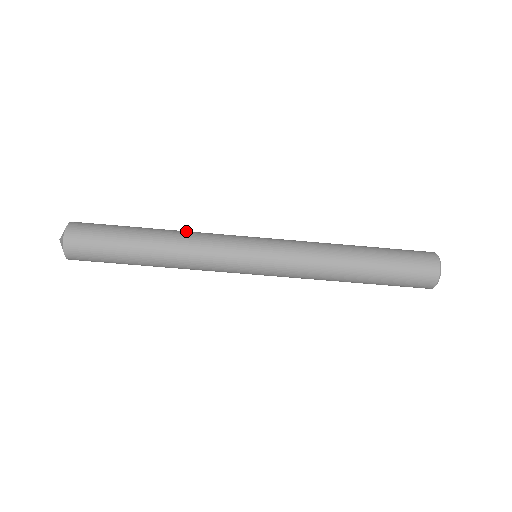
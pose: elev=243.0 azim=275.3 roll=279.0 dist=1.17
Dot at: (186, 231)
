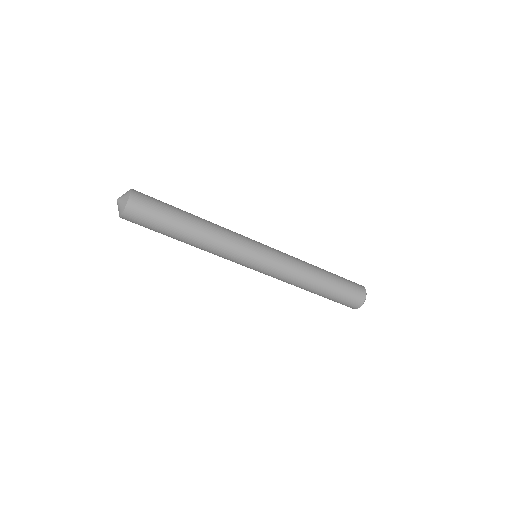
Dot at: occluded
